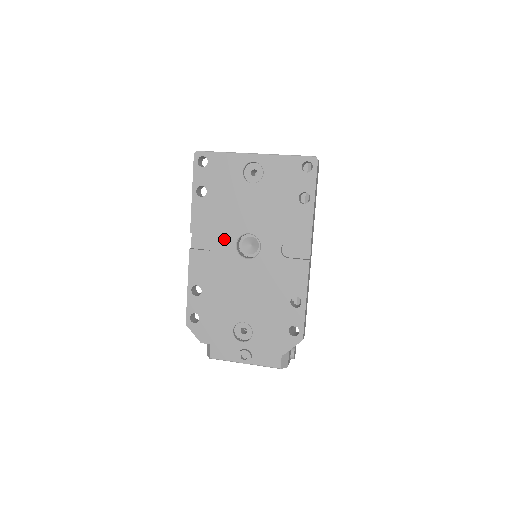
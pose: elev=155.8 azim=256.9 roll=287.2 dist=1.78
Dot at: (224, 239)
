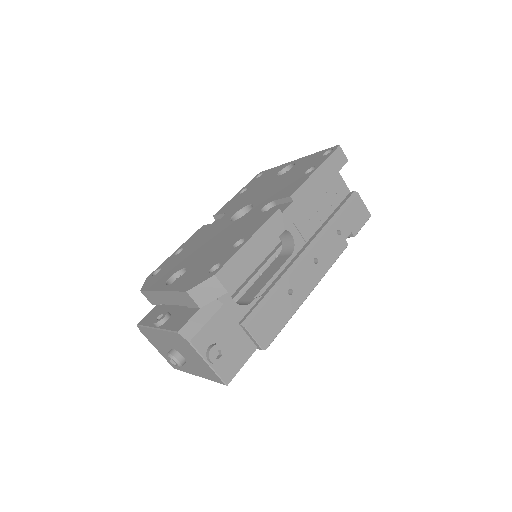
Dot at: (230, 213)
